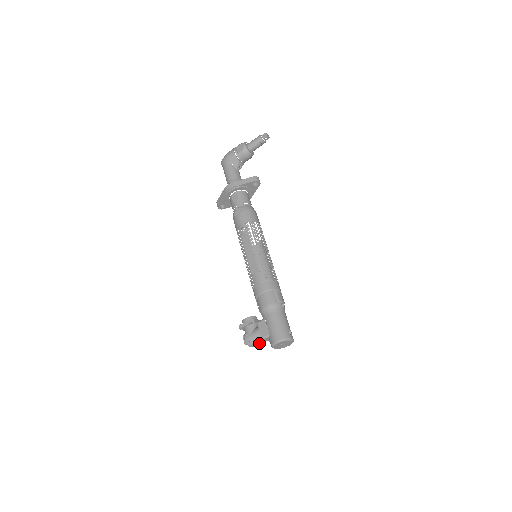
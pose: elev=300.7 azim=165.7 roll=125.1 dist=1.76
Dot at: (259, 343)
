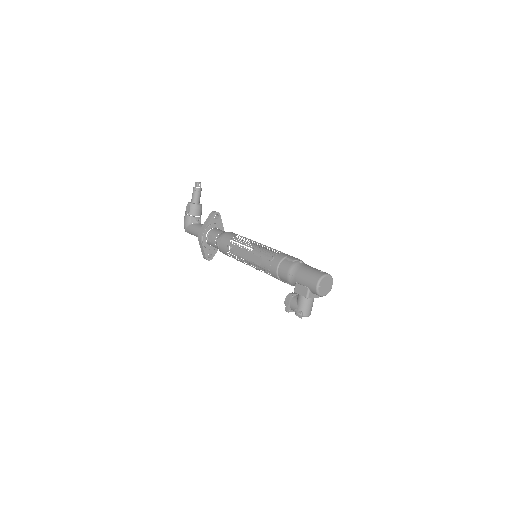
Dot at: (311, 307)
